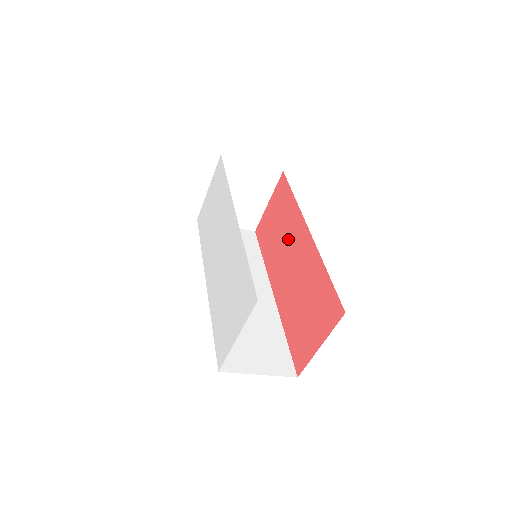
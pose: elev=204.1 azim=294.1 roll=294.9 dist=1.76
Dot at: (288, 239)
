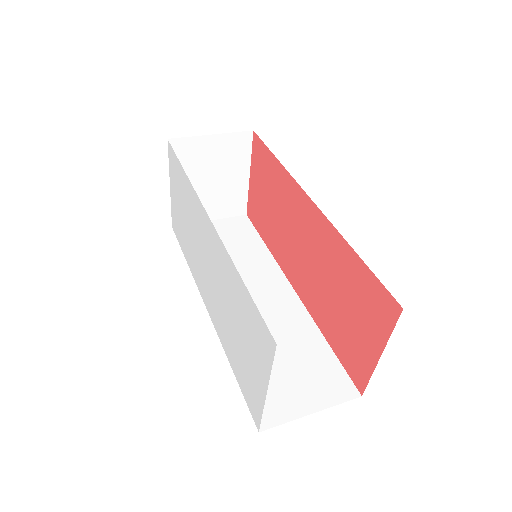
Dot at: (289, 217)
